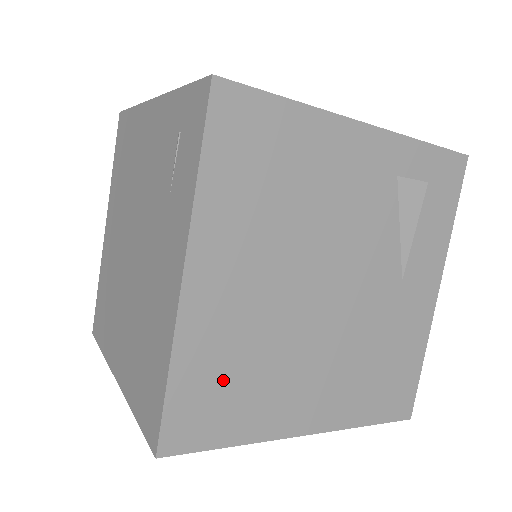
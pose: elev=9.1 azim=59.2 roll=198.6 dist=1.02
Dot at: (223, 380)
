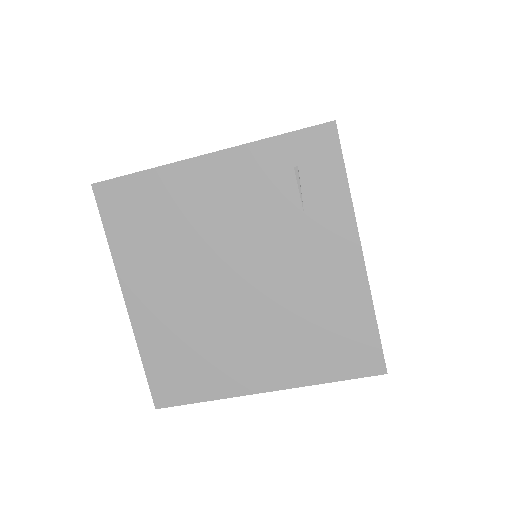
Dot at: occluded
